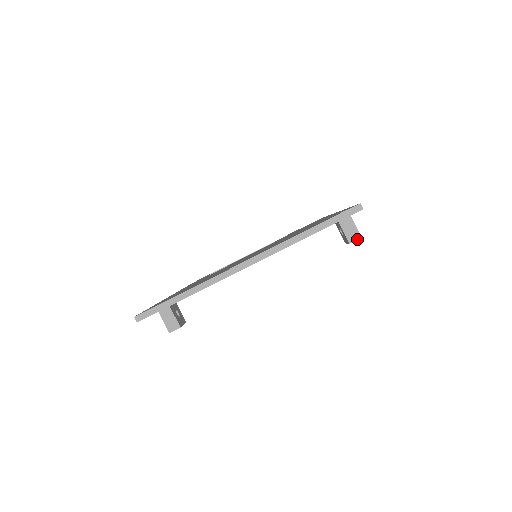
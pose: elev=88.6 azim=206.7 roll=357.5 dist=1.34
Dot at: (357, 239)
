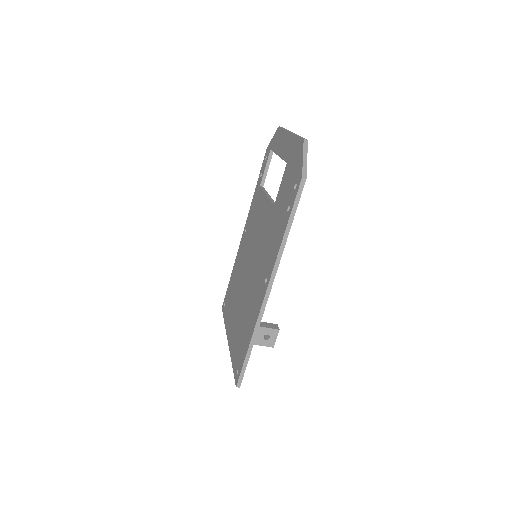
Dot at: (272, 346)
